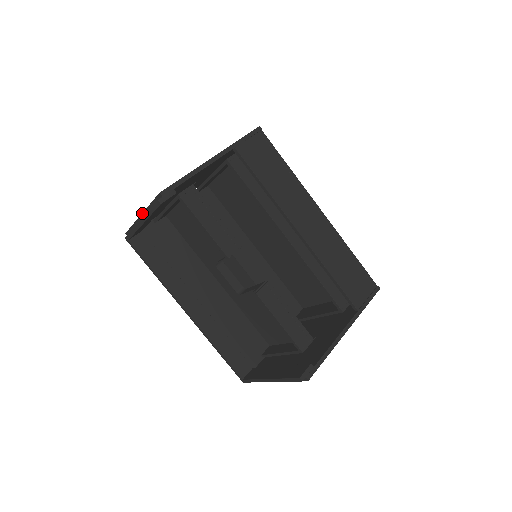
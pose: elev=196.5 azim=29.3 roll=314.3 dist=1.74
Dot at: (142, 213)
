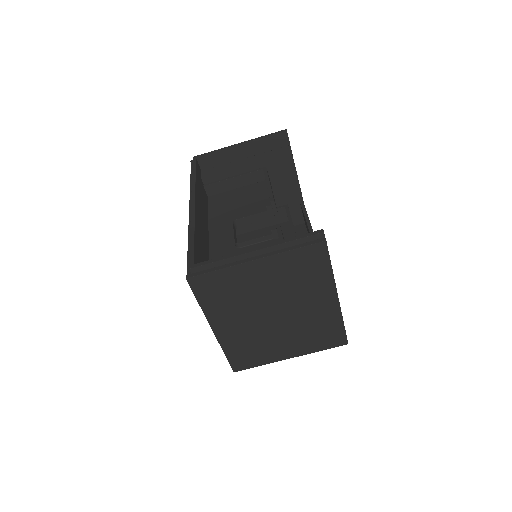
Dot at: occluded
